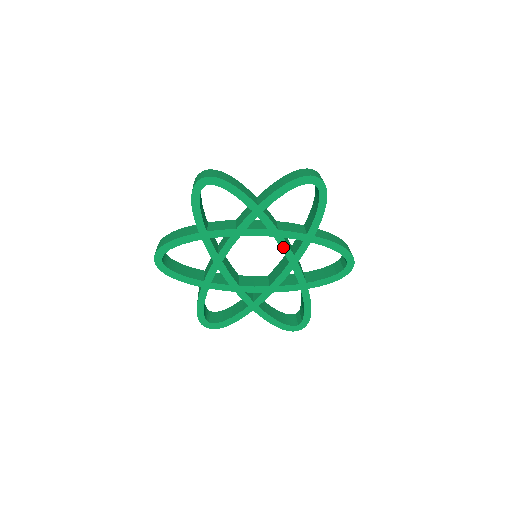
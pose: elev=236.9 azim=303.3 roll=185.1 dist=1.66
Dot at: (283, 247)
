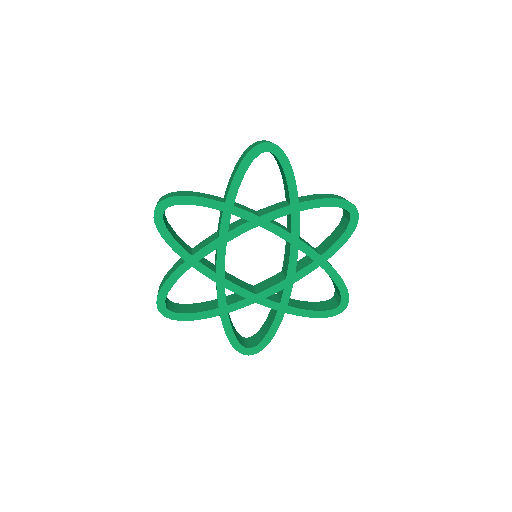
Dot at: (275, 231)
